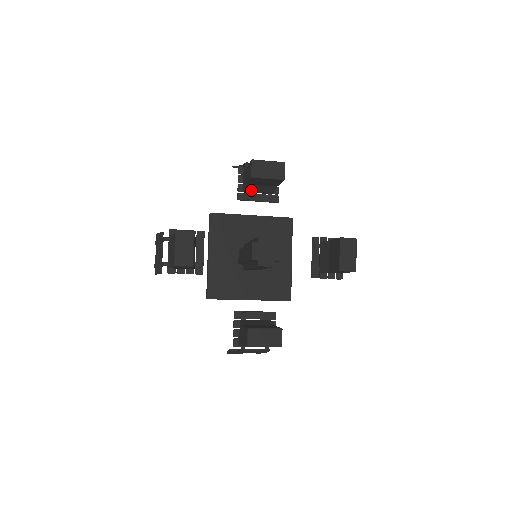
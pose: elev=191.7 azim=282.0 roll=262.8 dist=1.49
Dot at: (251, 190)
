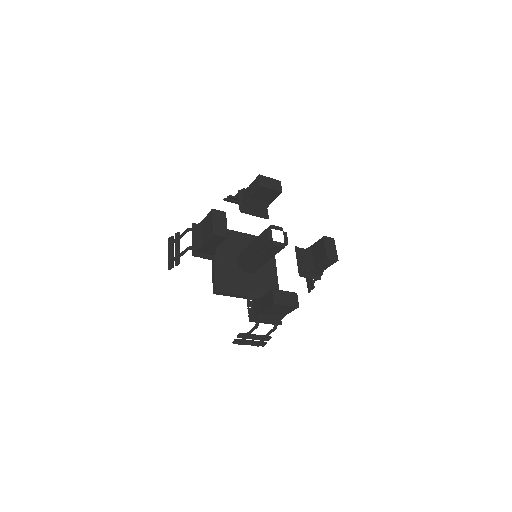
Dot at: (250, 205)
